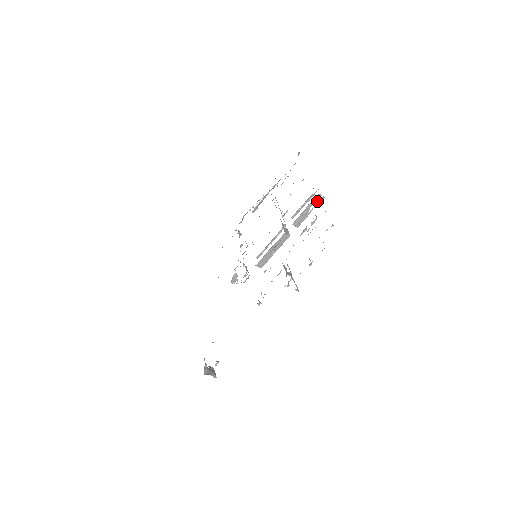
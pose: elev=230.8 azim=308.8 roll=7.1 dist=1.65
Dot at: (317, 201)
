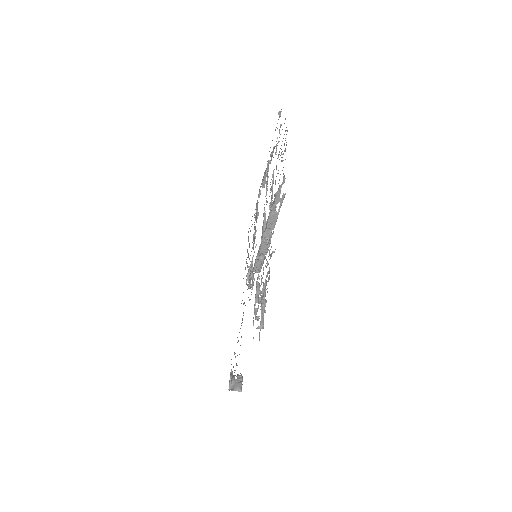
Dot at: (279, 199)
